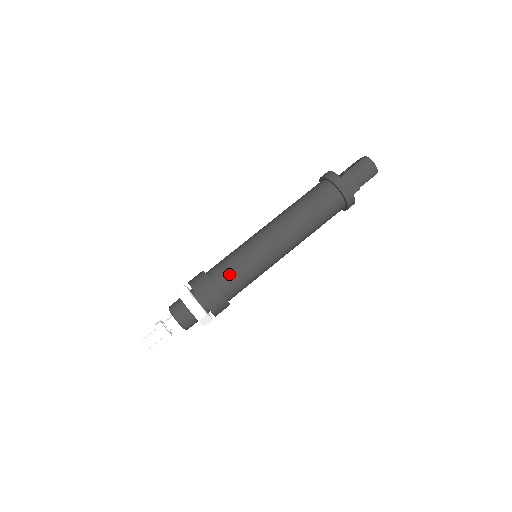
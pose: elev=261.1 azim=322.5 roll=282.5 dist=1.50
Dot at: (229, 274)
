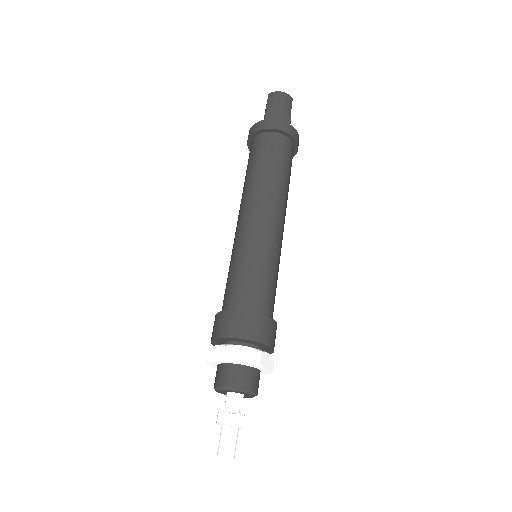
Dot at: (245, 288)
